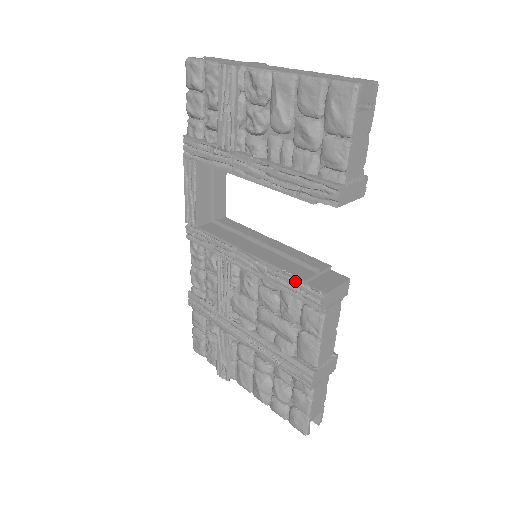
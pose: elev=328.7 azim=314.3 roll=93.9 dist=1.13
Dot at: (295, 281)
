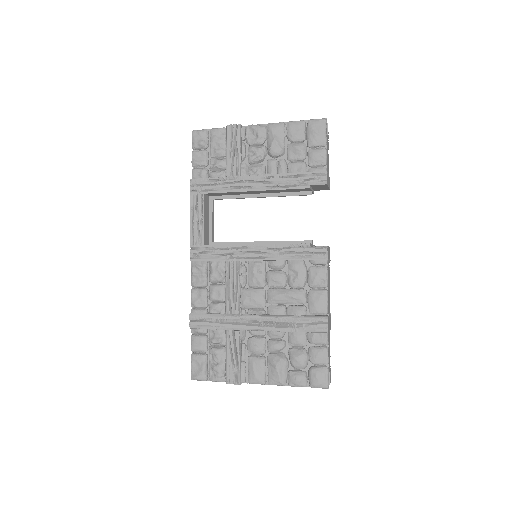
Dot at: (302, 247)
